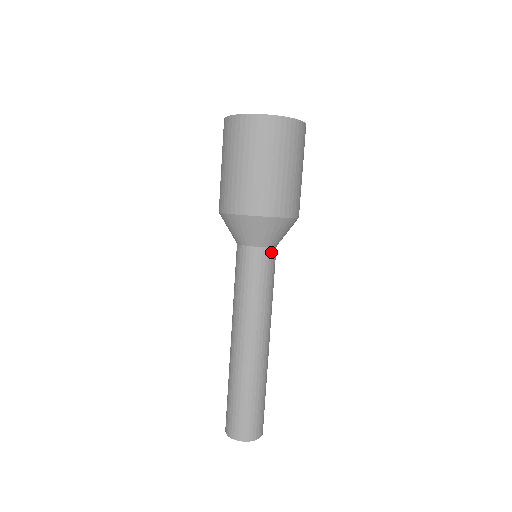
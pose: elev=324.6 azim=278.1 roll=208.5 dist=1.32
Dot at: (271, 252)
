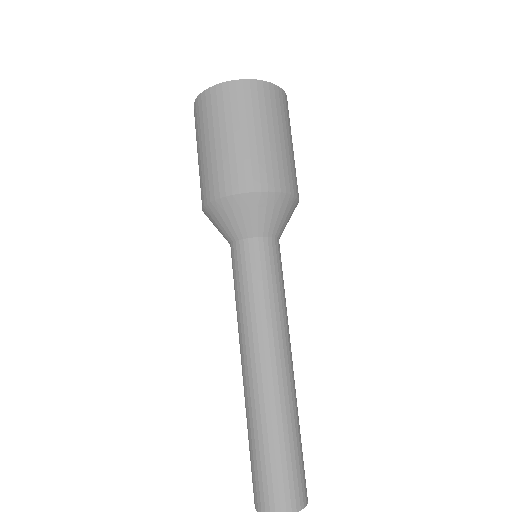
Dot at: (277, 244)
